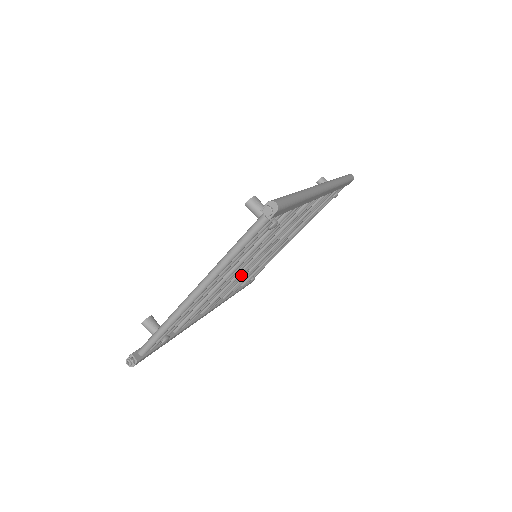
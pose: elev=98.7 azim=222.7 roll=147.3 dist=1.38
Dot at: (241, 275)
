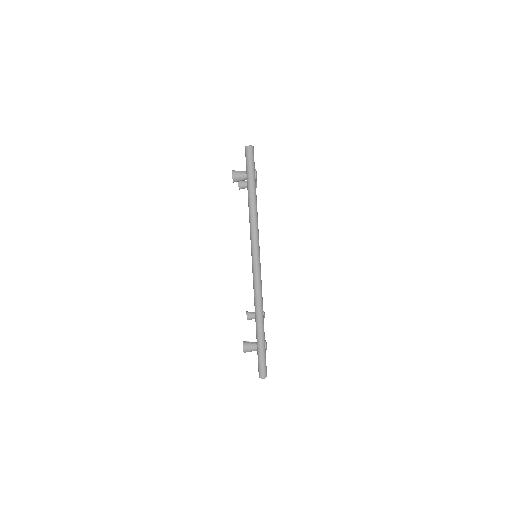
Dot at: occluded
